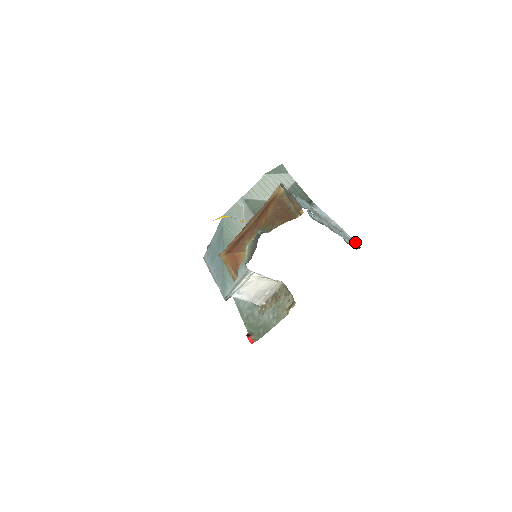
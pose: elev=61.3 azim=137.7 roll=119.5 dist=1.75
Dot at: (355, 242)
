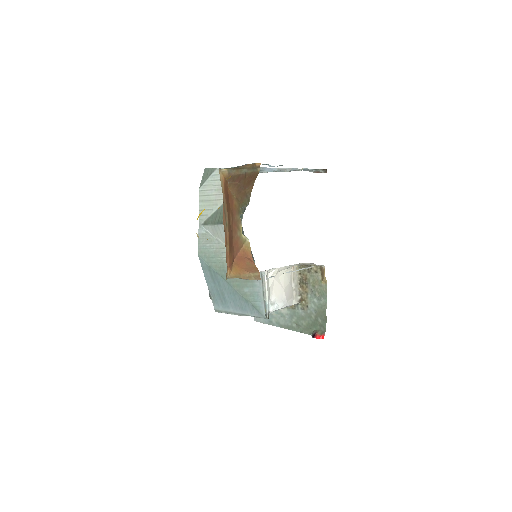
Dot at: (319, 170)
